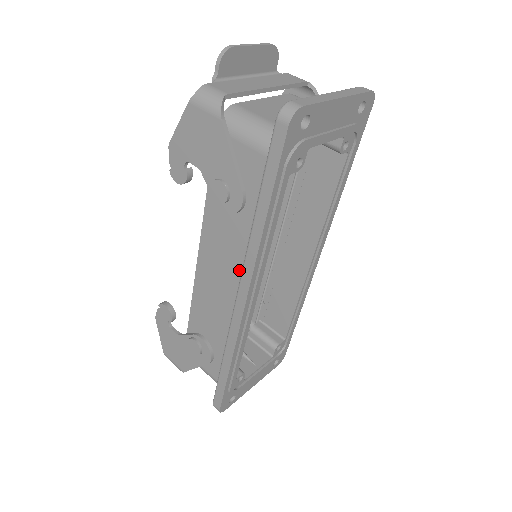
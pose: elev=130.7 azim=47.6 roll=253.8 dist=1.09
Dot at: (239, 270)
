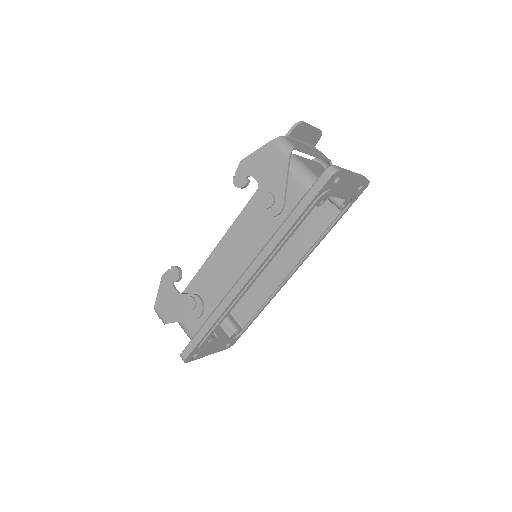
Dot at: (253, 256)
